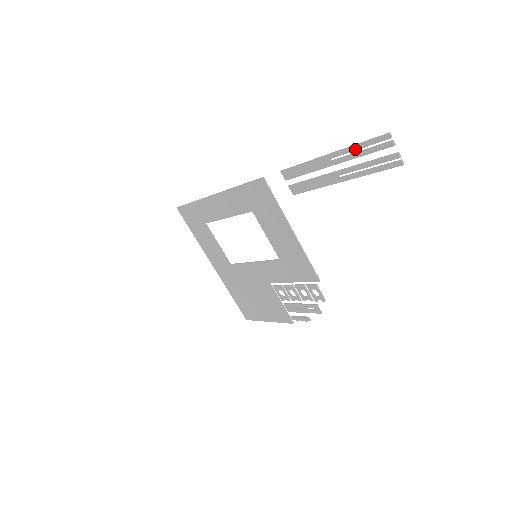
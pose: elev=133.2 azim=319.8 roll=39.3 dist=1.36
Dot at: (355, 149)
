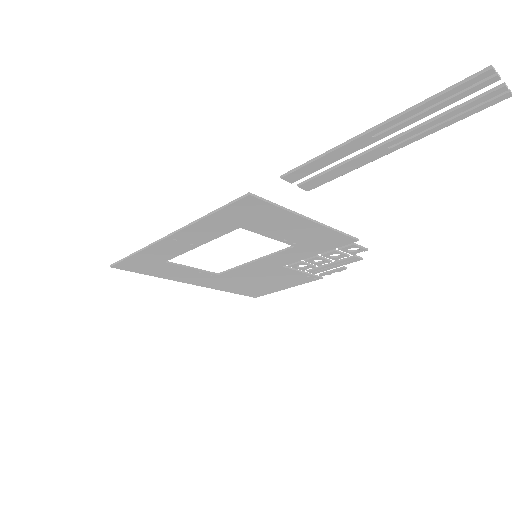
Dot at: (422, 109)
